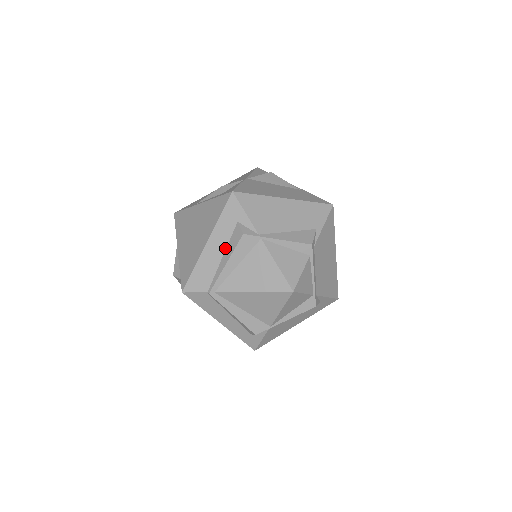
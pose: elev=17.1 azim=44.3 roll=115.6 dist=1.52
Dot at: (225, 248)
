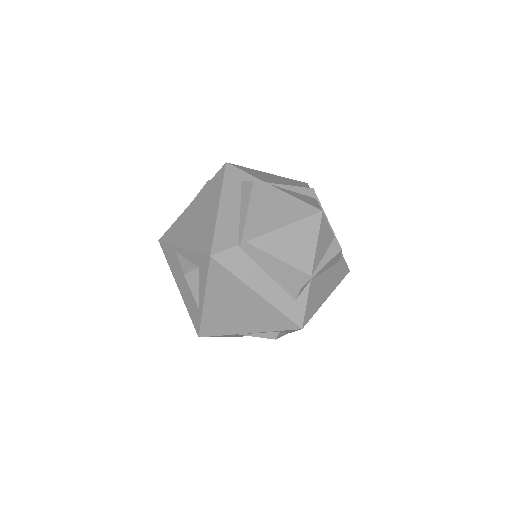
Dot at: (239, 203)
